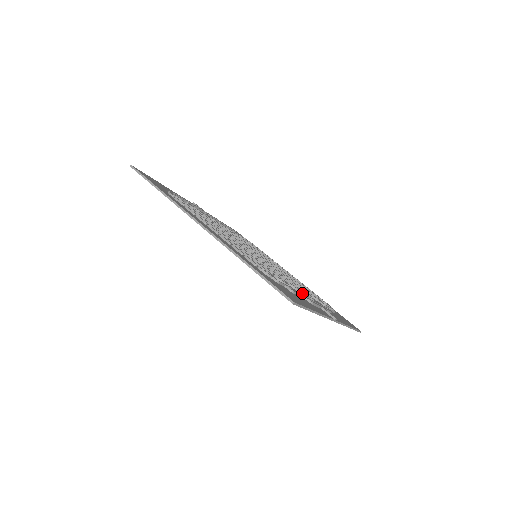
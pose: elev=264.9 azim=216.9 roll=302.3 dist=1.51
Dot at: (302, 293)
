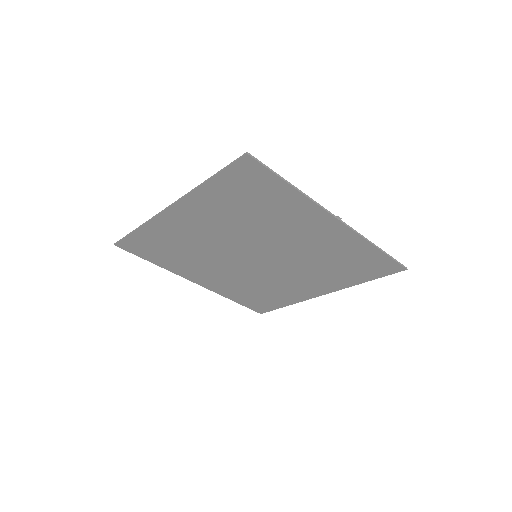
Dot at: (296, 223)
